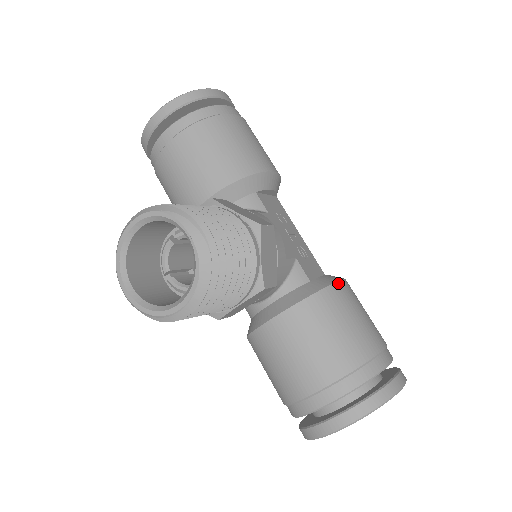
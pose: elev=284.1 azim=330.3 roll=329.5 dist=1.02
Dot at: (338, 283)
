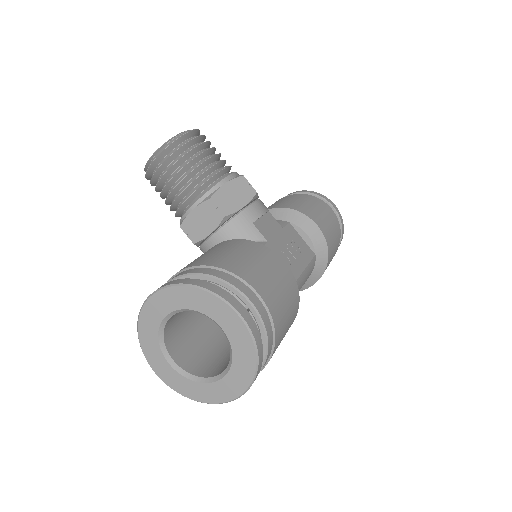
Dot at: (274, 252)
